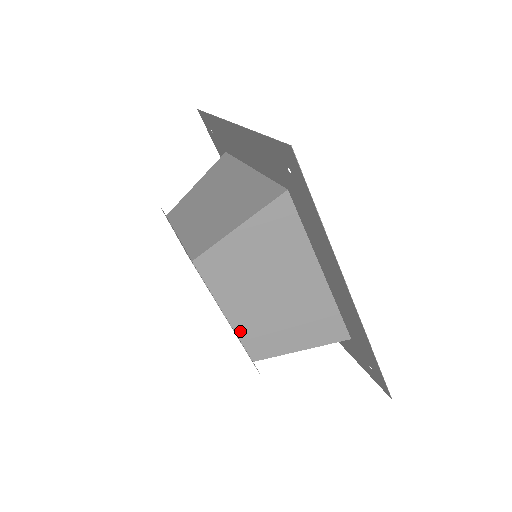
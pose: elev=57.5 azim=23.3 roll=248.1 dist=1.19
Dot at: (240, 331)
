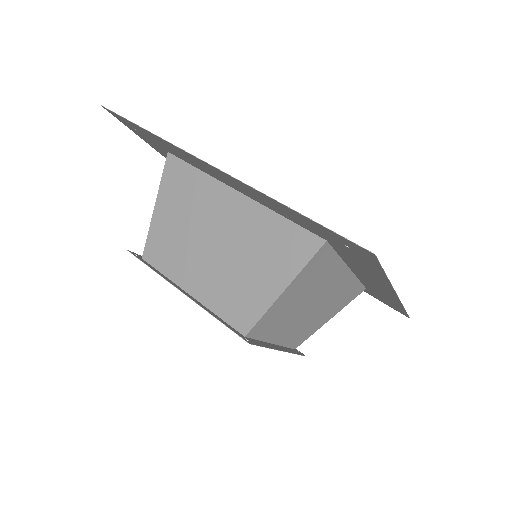
Dot at: (285, 343)
